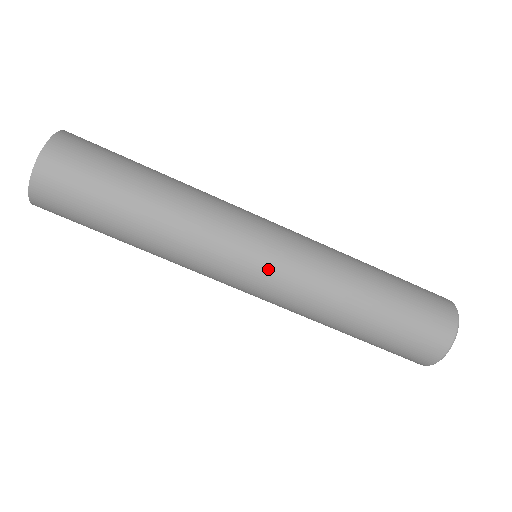
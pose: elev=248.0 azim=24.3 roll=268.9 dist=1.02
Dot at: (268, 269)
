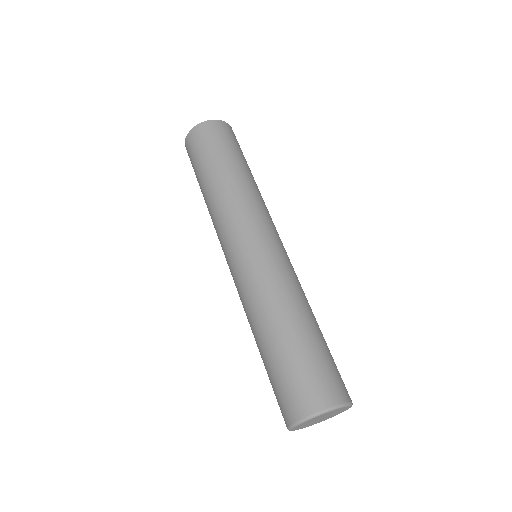
Dot at: (256, 249)
